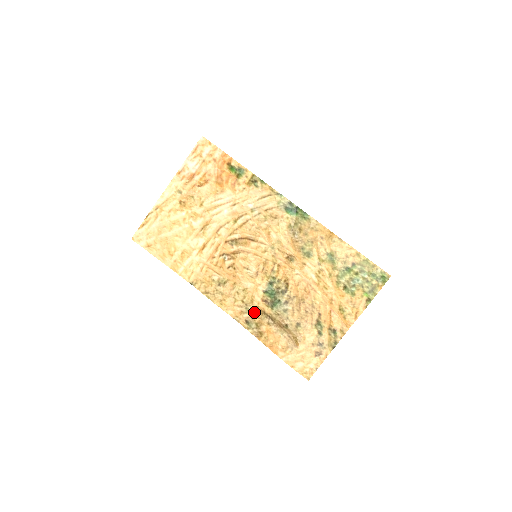
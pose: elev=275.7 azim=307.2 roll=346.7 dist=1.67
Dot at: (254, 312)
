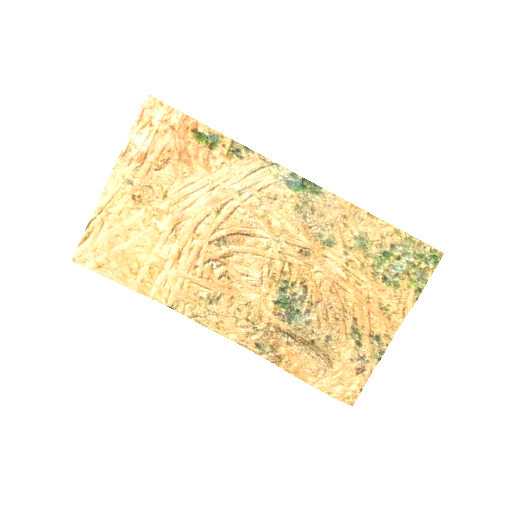
Dot at: (265, 331)
